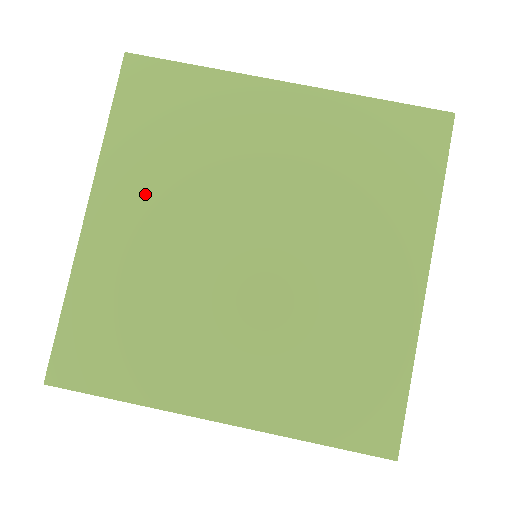
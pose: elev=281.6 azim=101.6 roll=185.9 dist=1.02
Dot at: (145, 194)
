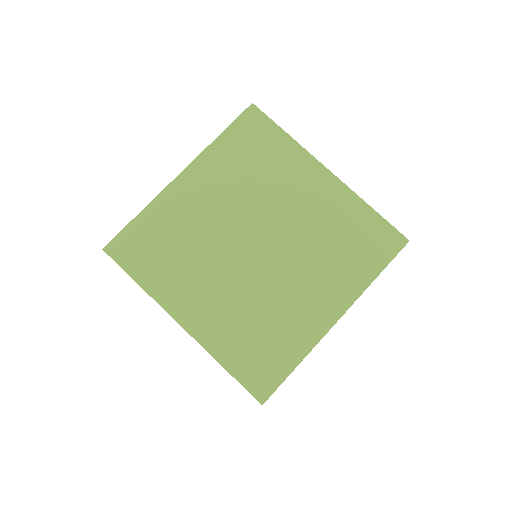
Dot at: (191, 286)
